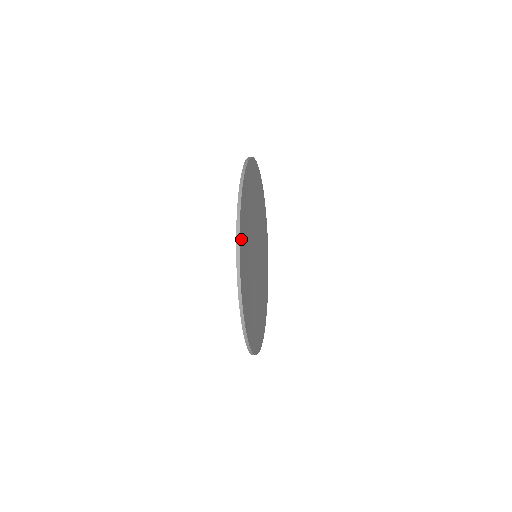
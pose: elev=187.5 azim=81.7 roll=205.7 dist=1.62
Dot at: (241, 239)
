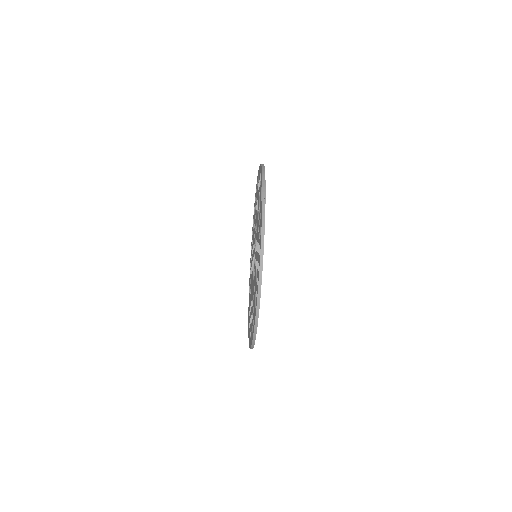
Dot at: occluded
